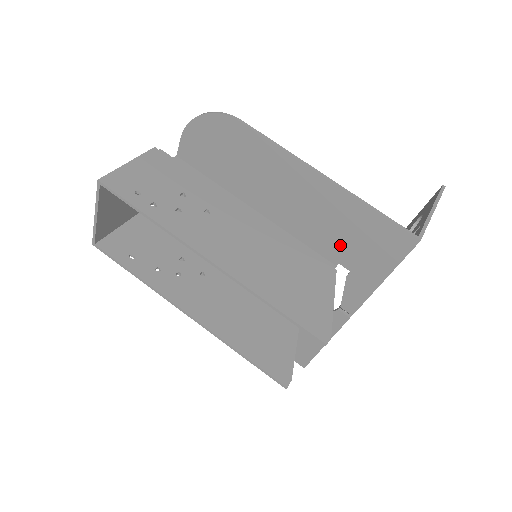
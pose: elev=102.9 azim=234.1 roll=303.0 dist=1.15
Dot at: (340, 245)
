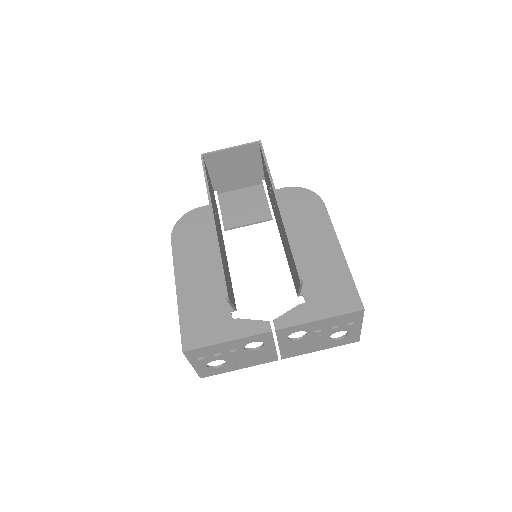
Dot at: (315, 285)
